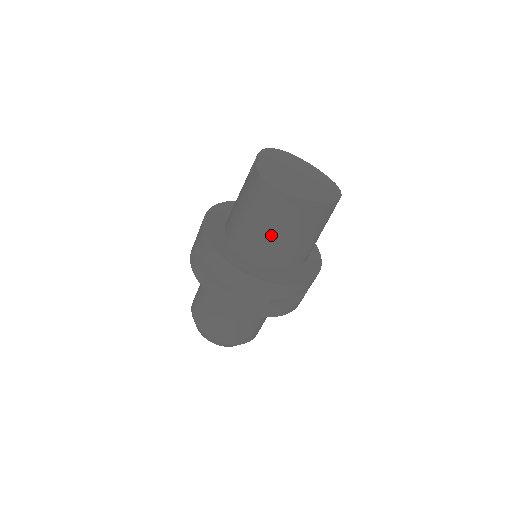
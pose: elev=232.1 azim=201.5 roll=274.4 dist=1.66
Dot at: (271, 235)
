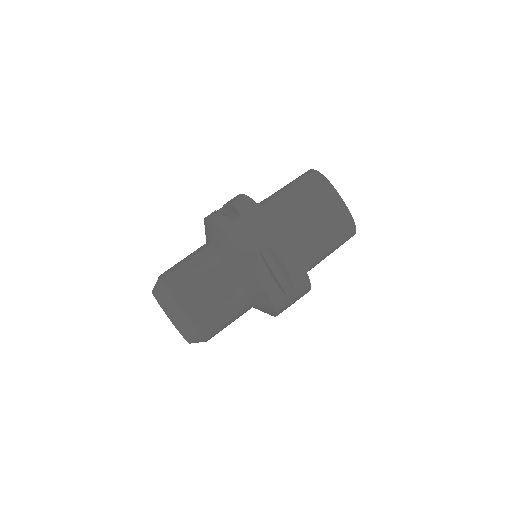
Dot at: (296, 202)
